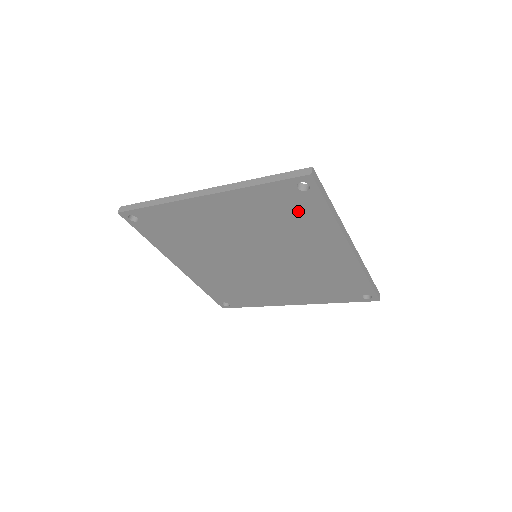
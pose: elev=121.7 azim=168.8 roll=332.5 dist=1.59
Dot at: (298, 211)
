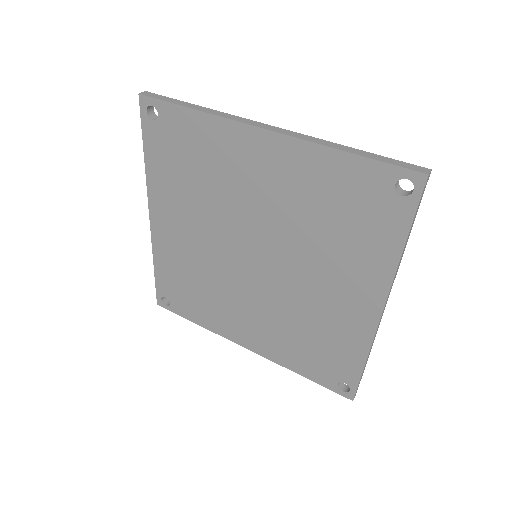
Dot at: (184, 145)
